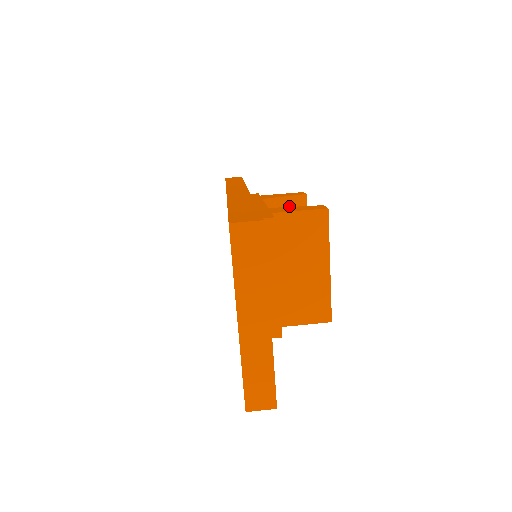
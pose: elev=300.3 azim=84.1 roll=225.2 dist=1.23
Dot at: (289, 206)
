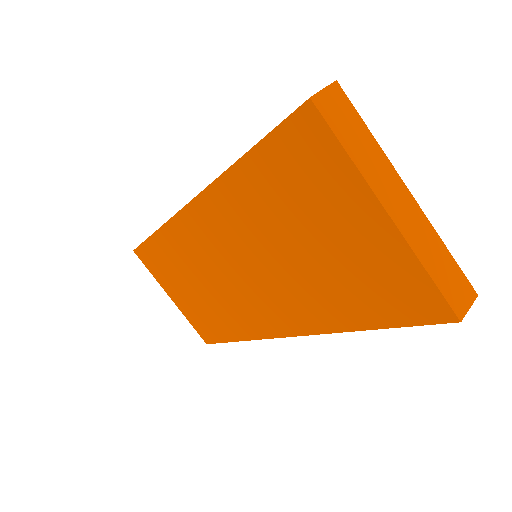
Dot at: occluded
